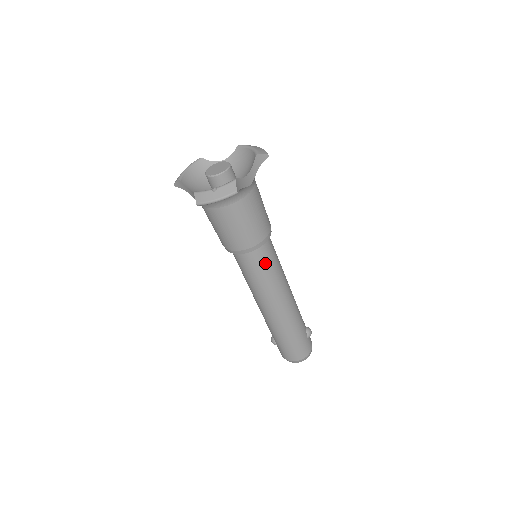
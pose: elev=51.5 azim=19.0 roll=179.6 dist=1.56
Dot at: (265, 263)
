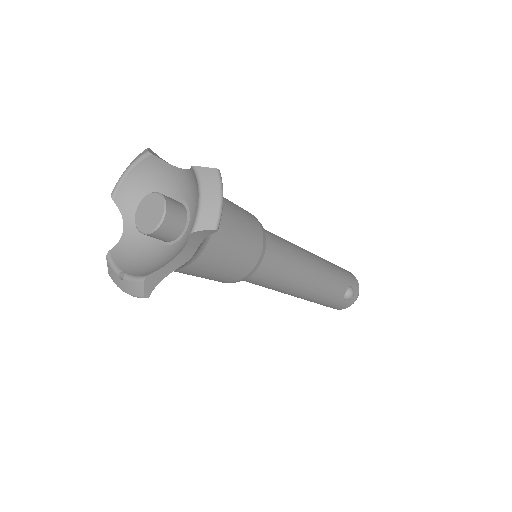
Dot at: (255, 282)
